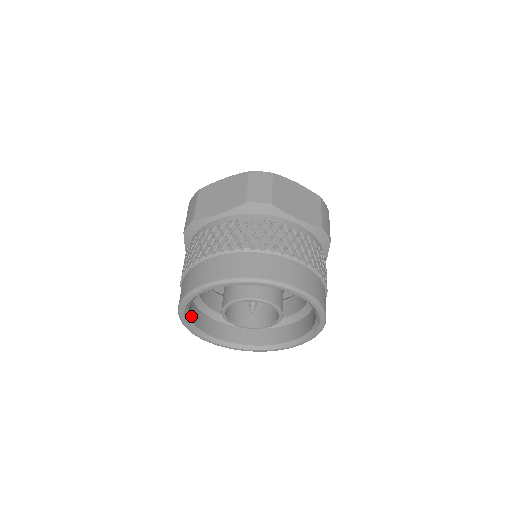
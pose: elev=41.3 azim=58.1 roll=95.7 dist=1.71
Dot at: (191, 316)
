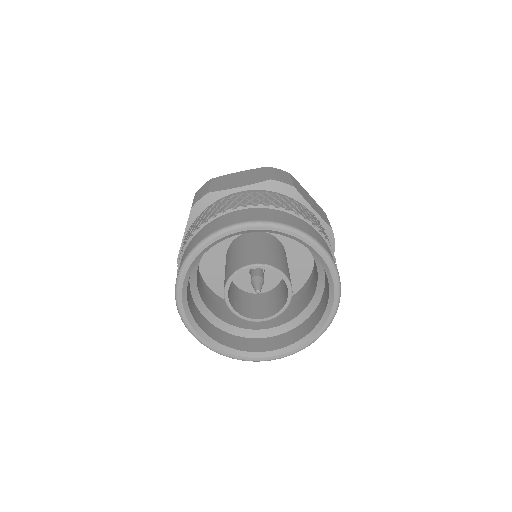
Dot at: (217, 339)
